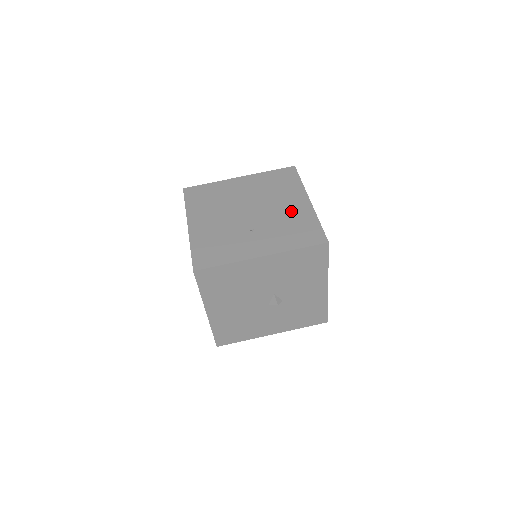
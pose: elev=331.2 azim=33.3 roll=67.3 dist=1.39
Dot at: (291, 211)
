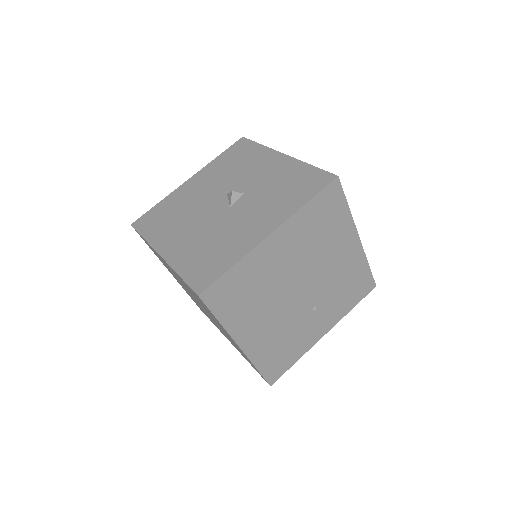
Dot at: occluded
